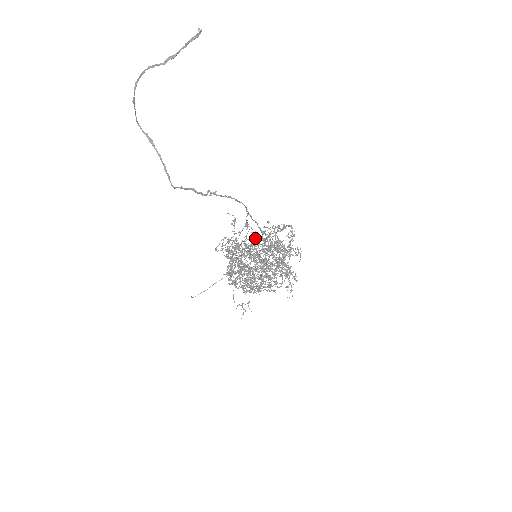
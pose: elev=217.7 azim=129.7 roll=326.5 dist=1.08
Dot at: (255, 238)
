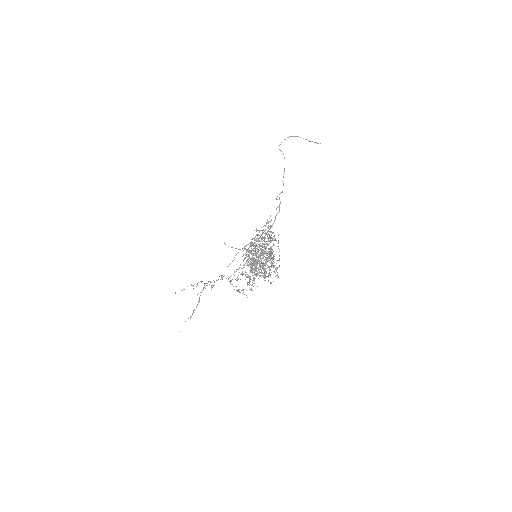
Dot at: occluded
